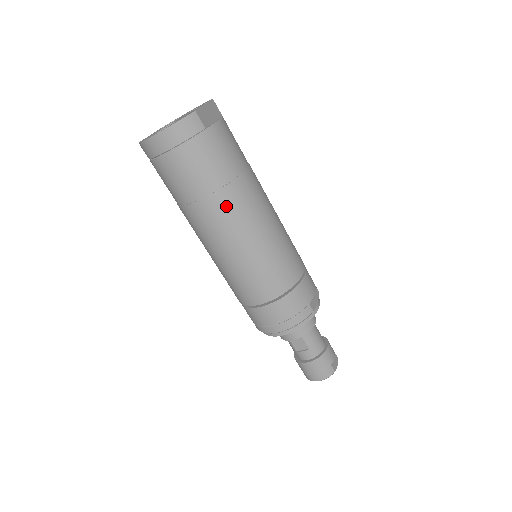
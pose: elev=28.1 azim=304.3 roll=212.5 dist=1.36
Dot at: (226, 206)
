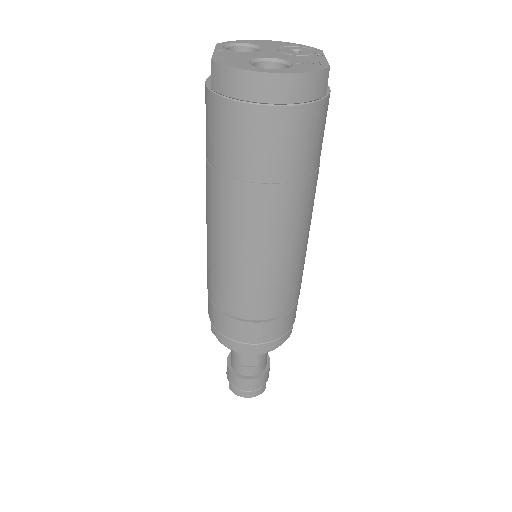
Dot at: (293, 203)
